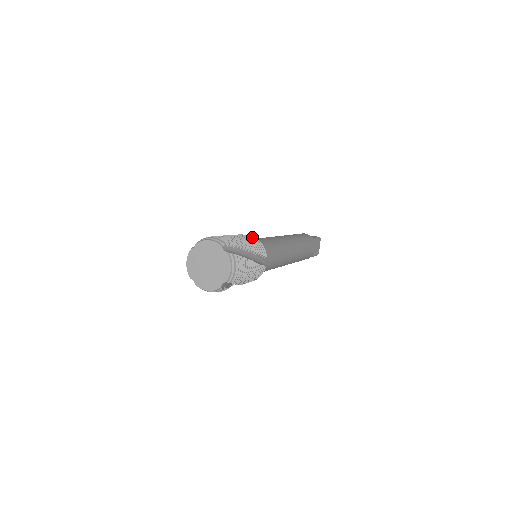
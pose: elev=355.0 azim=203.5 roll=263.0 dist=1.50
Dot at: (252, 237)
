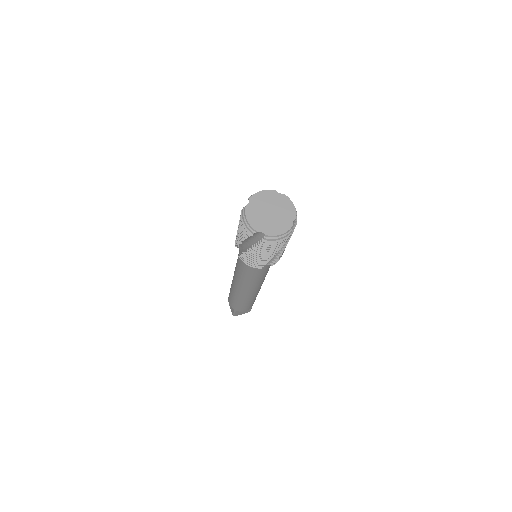
Dot at: occluded
